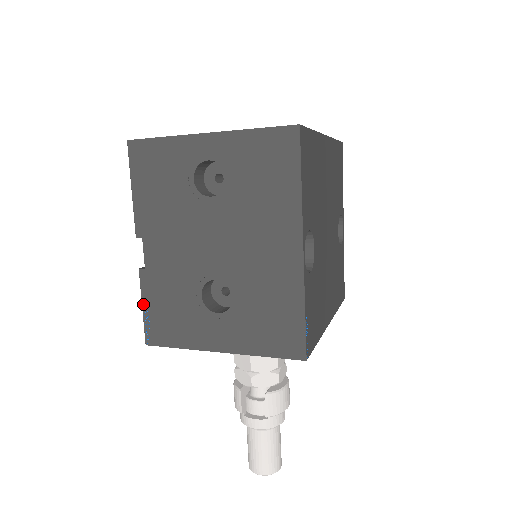
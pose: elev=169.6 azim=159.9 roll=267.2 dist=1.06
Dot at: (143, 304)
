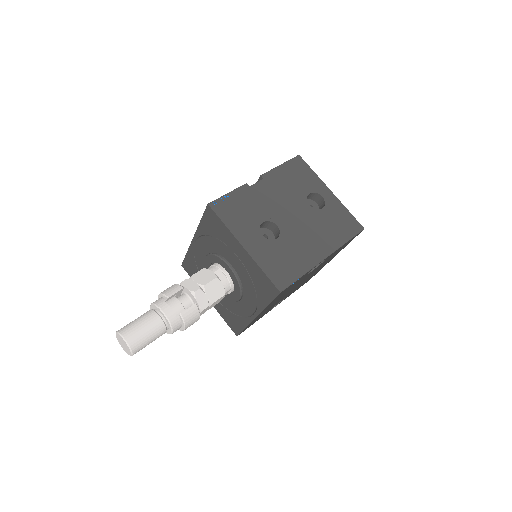
Dot at: (230, 193)
